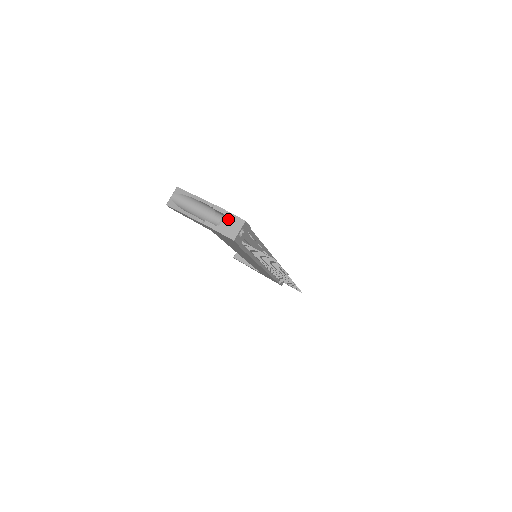
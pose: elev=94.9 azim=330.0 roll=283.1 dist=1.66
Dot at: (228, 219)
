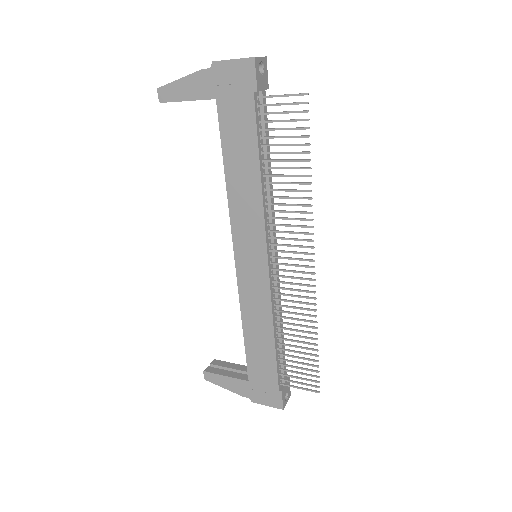
Dot at: occluded
